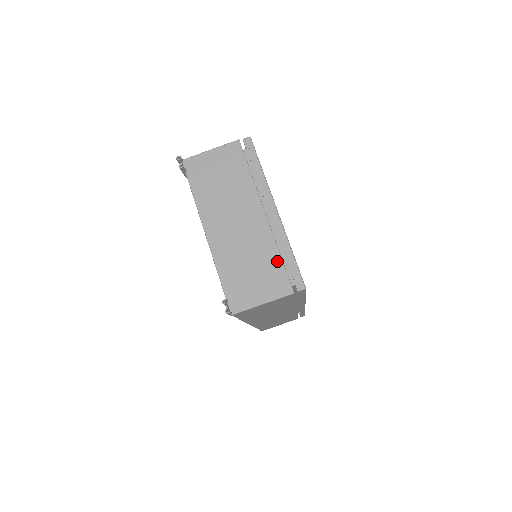
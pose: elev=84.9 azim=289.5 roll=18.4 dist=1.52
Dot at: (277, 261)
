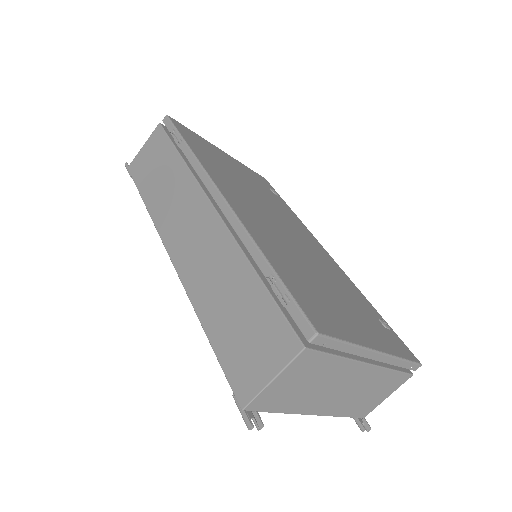
Dot at: (393, 375)
